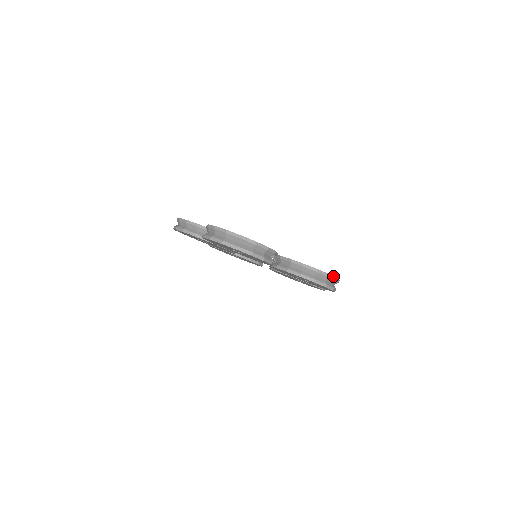
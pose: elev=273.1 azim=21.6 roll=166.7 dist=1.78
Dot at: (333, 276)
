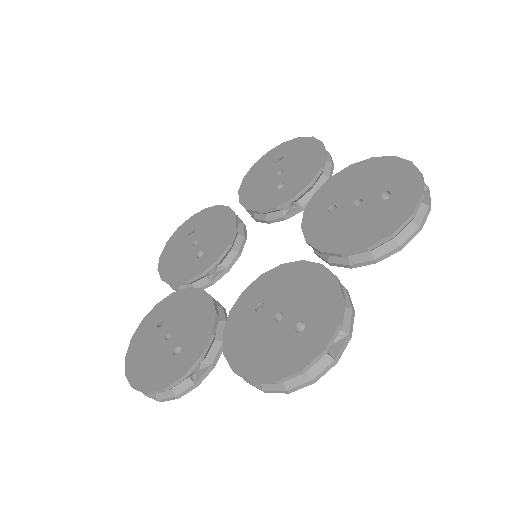
Dot at: (286, 377)
